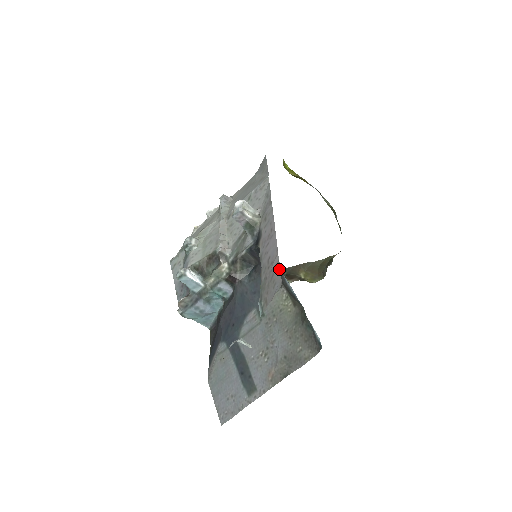
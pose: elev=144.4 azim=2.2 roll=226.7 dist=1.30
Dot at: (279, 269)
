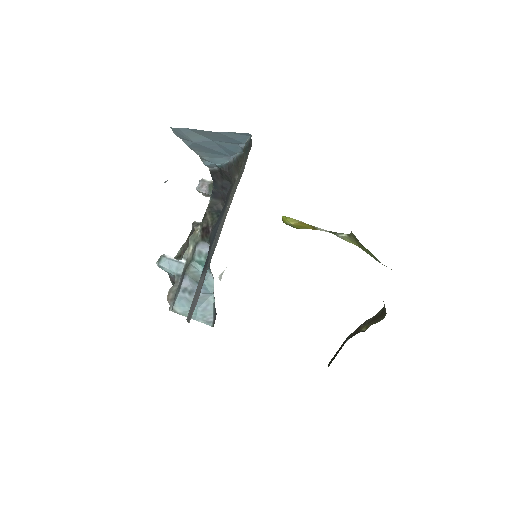
Dot at: occluded
